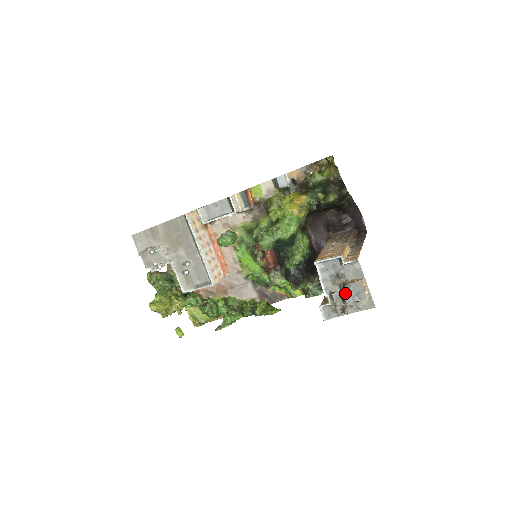
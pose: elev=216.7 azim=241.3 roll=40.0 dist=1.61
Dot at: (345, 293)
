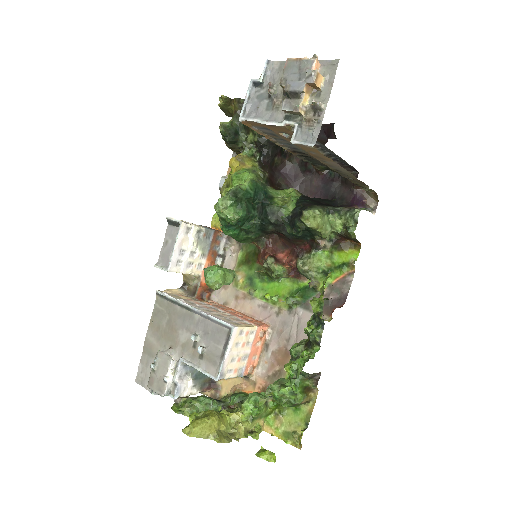
Dot at: (285, 86)
